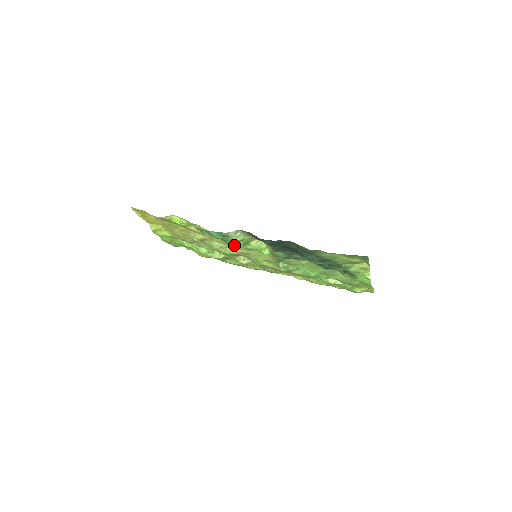
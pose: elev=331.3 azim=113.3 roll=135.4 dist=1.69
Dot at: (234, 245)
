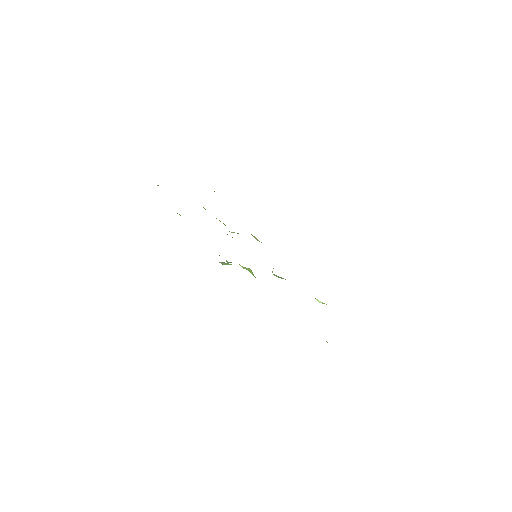
Dot at: occluded
